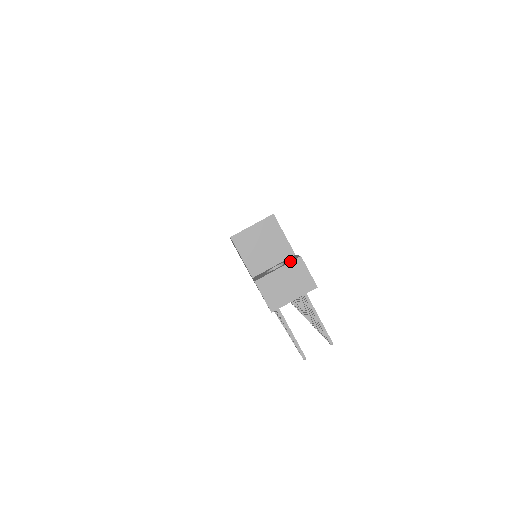
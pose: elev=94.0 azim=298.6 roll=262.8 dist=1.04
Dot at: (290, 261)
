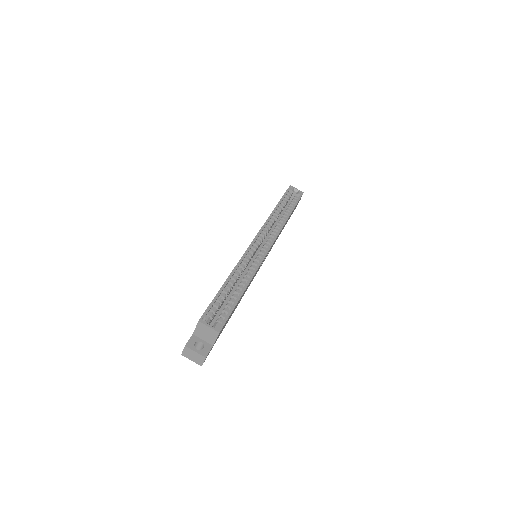
Dot at: (202, 354)
